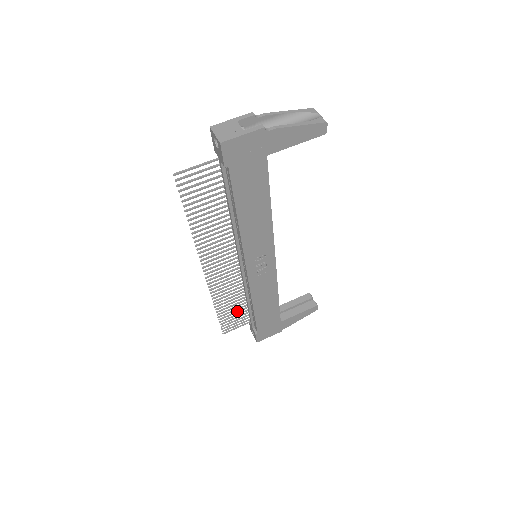
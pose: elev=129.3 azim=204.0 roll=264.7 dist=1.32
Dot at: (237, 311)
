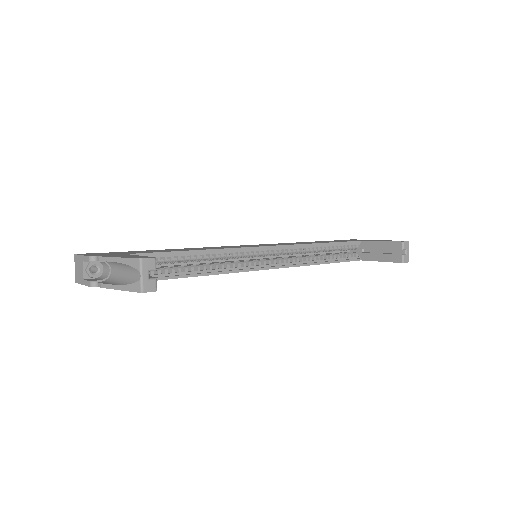
Dot at: occluded
